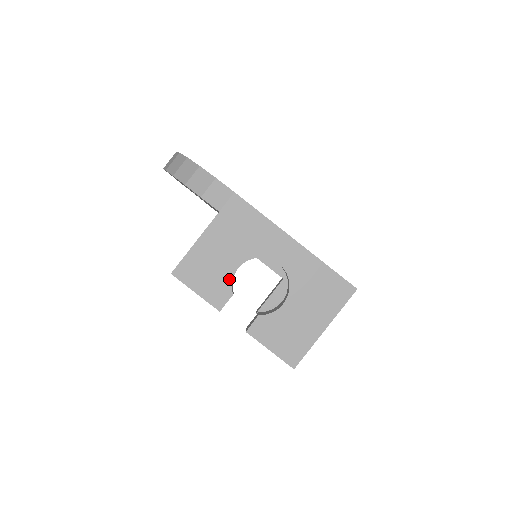
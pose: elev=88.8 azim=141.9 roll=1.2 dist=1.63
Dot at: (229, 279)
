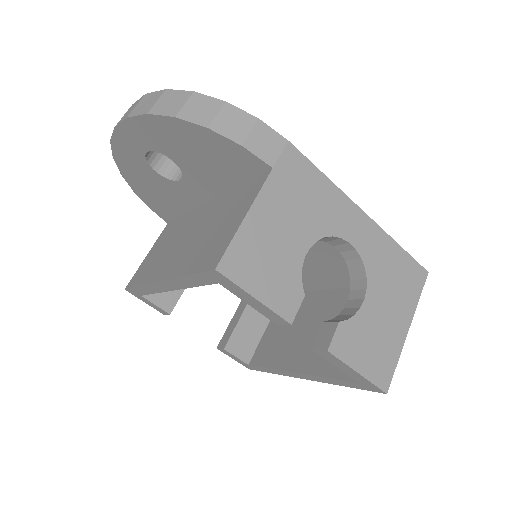
Dot at: (297, 271)
